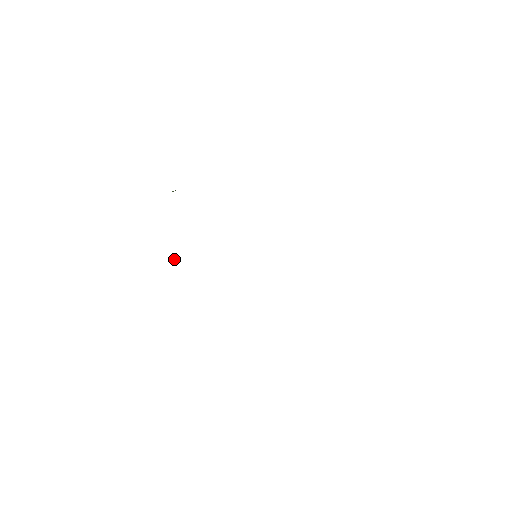
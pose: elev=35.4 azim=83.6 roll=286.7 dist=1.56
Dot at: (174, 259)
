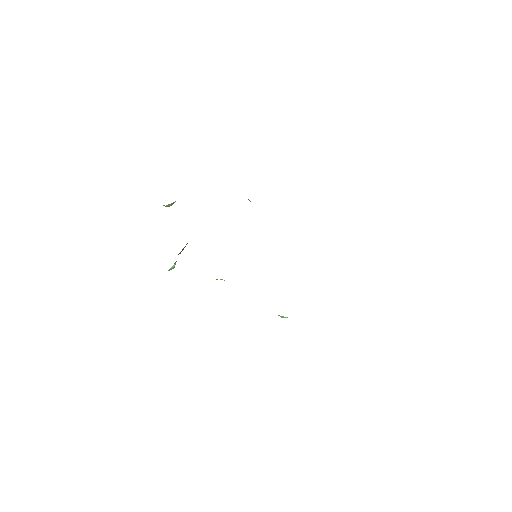
Dot at: (171, 267)
